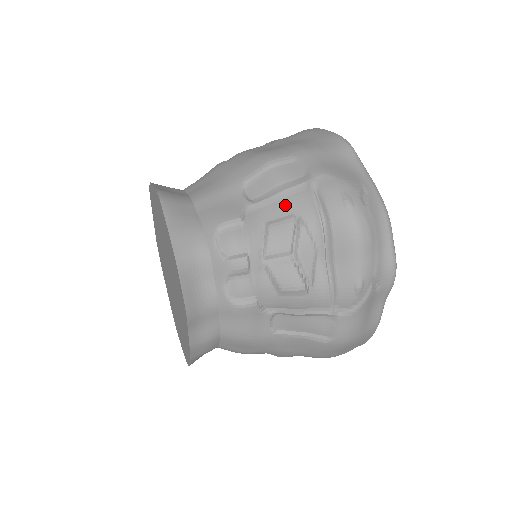
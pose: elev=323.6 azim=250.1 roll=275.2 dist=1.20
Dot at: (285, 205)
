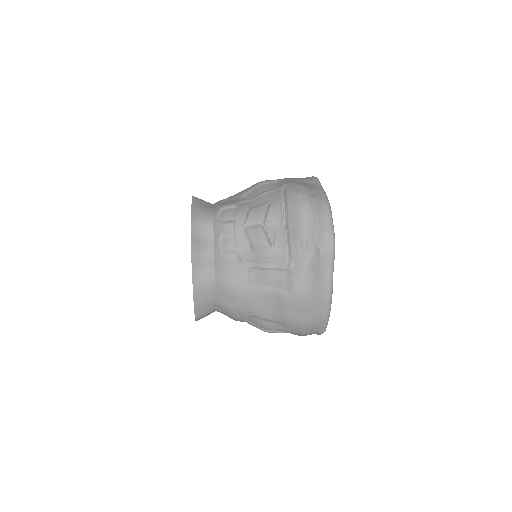
Dot at: (264, 199)
